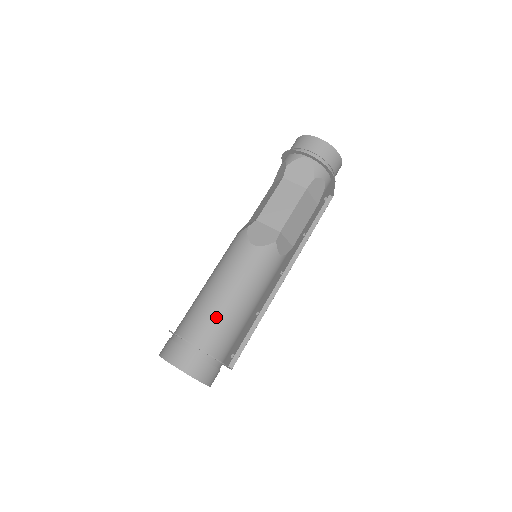
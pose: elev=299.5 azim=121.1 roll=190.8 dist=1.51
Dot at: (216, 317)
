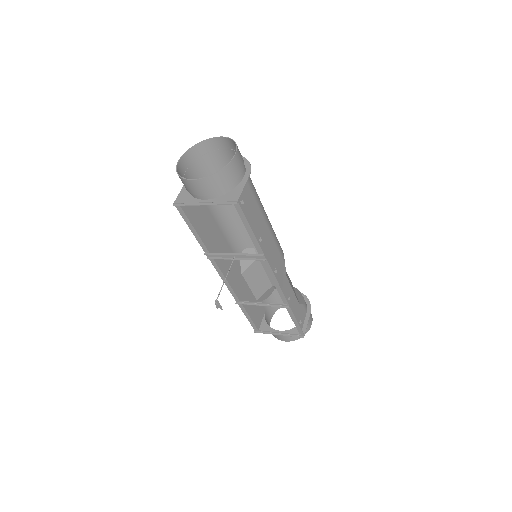
Dot at: occluded
